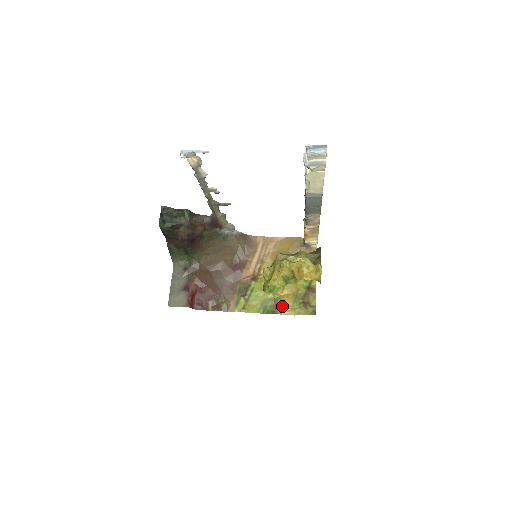
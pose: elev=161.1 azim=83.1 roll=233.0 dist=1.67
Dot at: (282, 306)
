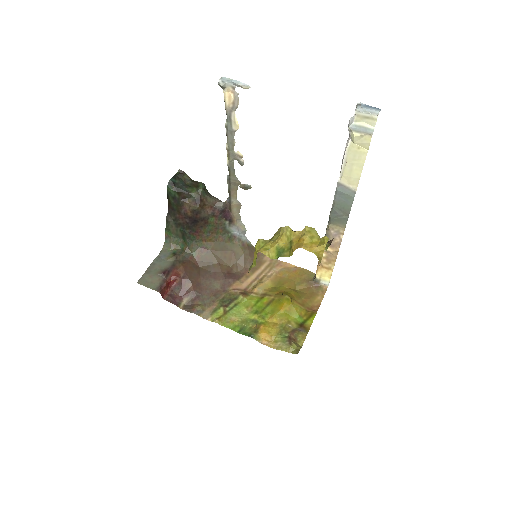
Dot at: (263, 332)
